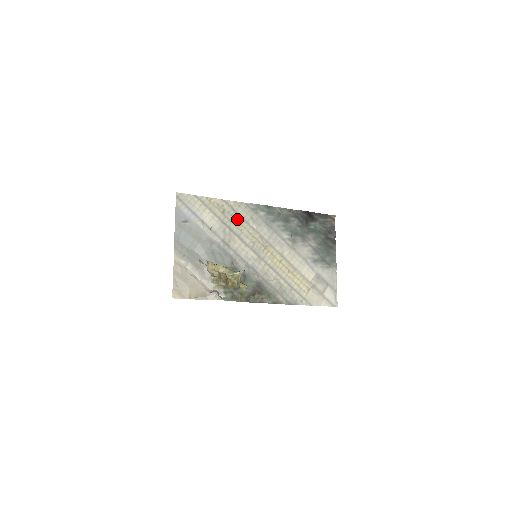
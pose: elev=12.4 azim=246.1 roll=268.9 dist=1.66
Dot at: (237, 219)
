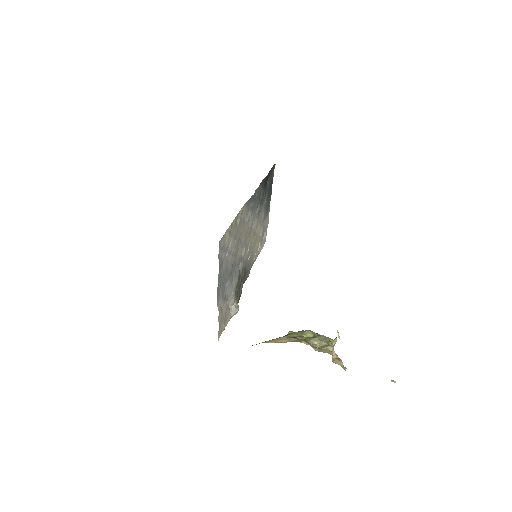
Dot at: (241, 225)
